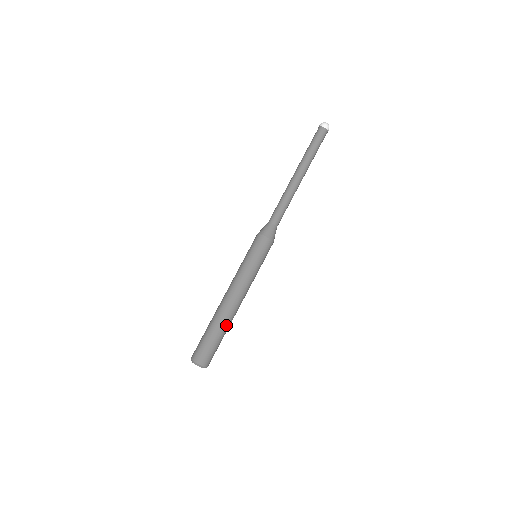
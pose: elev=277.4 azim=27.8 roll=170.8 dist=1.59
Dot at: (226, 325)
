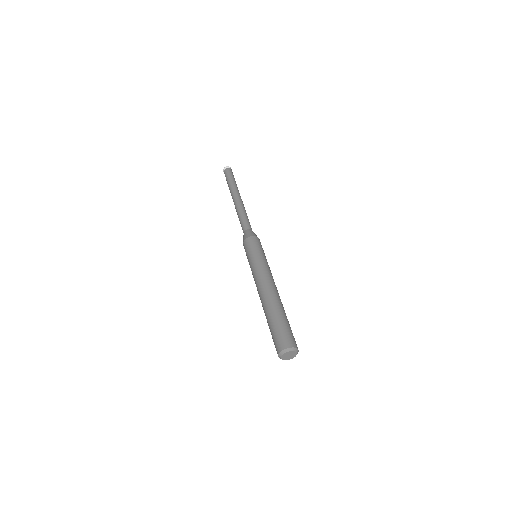
Dot at: (279, 307)
